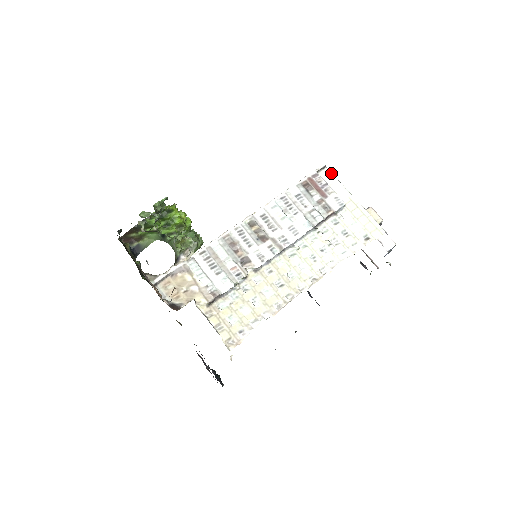
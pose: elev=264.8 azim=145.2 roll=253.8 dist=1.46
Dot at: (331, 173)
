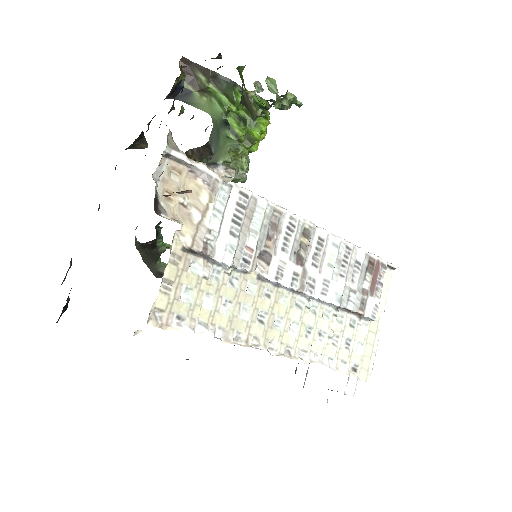
Dot at: occluded
